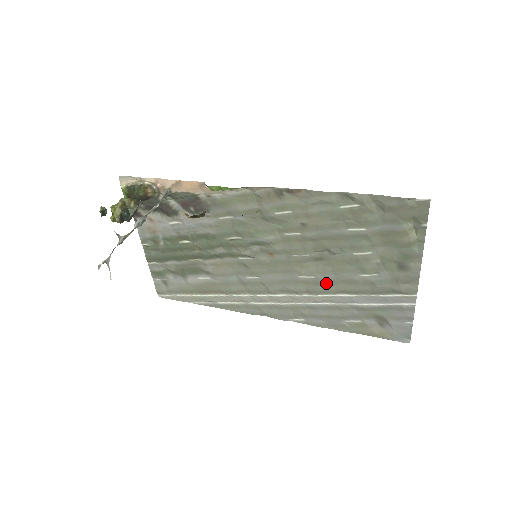
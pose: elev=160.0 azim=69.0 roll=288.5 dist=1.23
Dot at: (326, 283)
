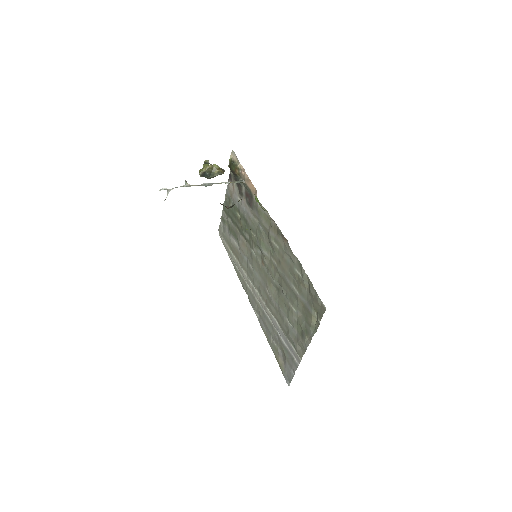
Dot at: (274, 306)
